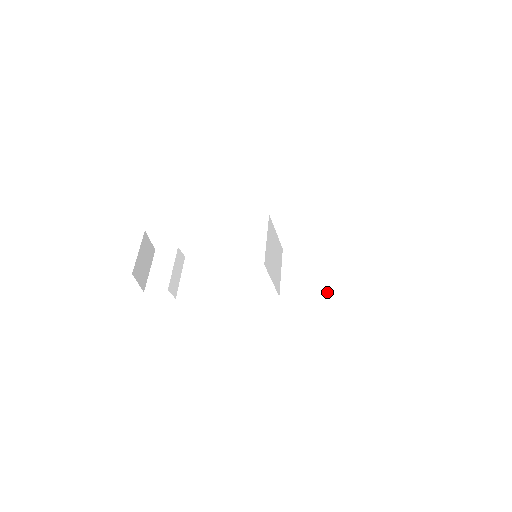
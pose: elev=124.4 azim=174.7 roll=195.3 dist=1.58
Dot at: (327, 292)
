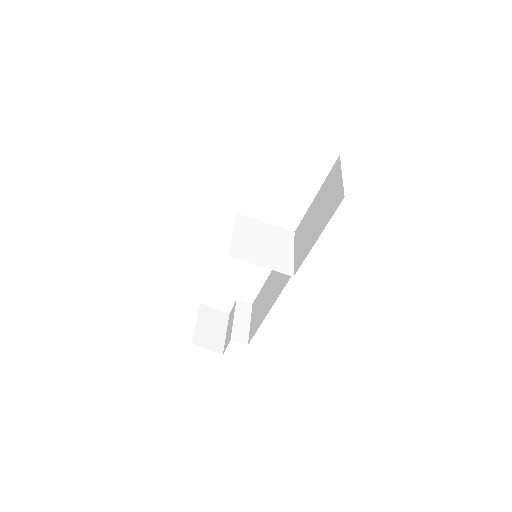
Dot at: (318, 236)
